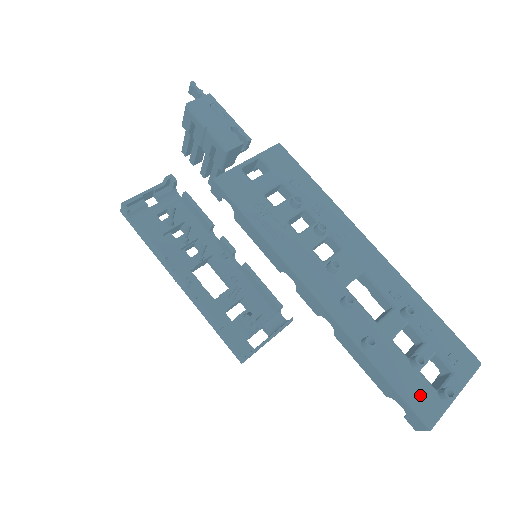
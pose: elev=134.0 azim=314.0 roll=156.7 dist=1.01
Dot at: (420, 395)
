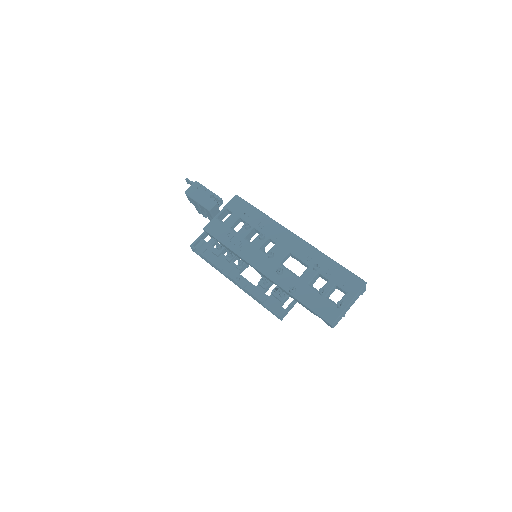
Dot at: (325, 309)
